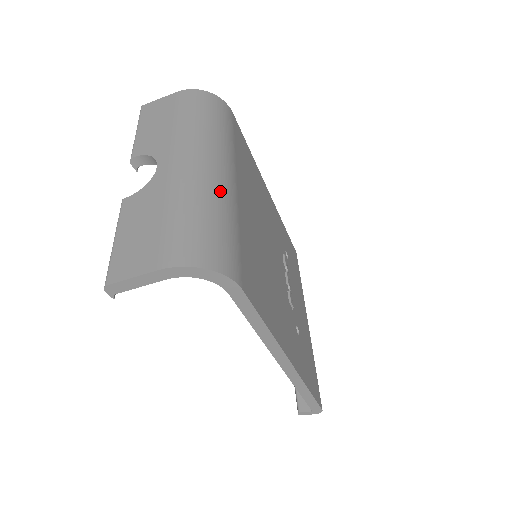
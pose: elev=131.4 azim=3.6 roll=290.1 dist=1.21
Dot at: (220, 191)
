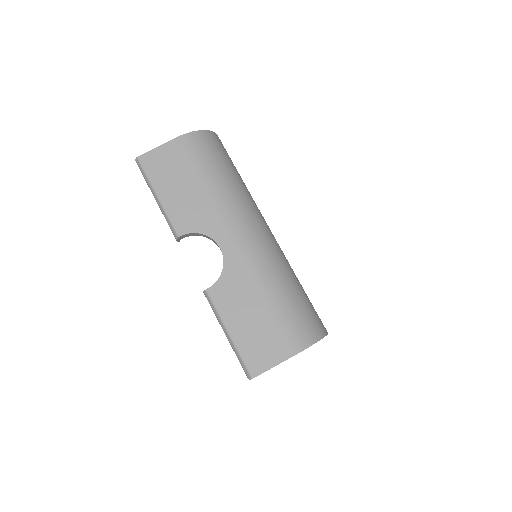
Dot at: (281, 257)
